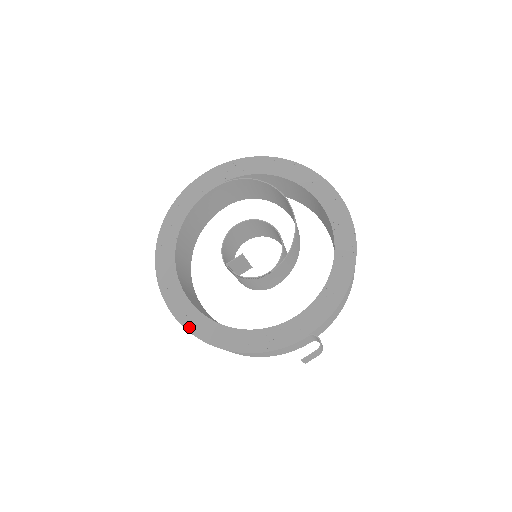
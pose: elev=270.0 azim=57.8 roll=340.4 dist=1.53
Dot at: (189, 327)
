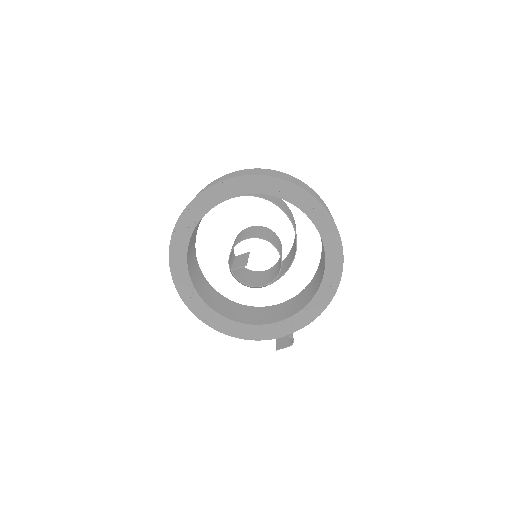
Dot at: (195, 312)
